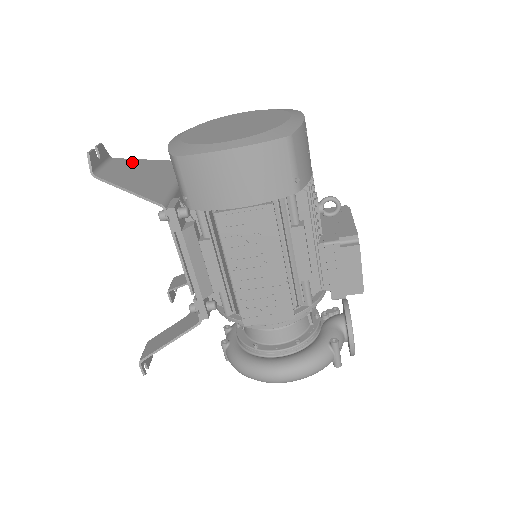
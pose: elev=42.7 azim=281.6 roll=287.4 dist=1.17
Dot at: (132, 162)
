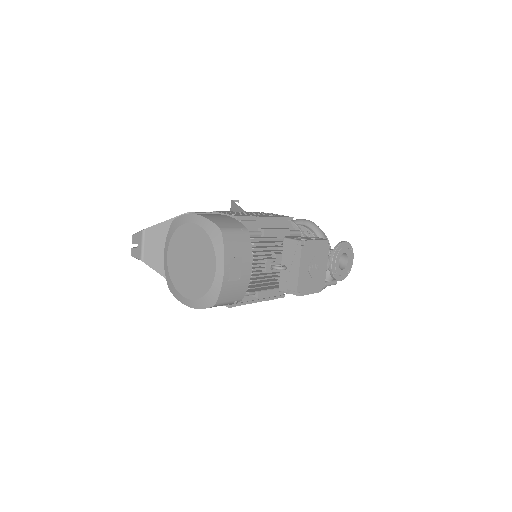
Dot at: (155, 232)
